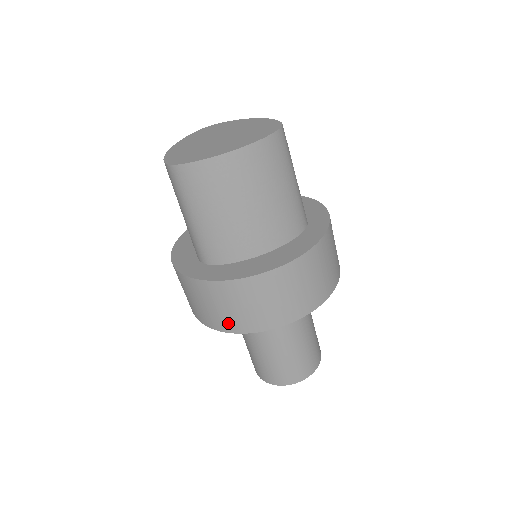
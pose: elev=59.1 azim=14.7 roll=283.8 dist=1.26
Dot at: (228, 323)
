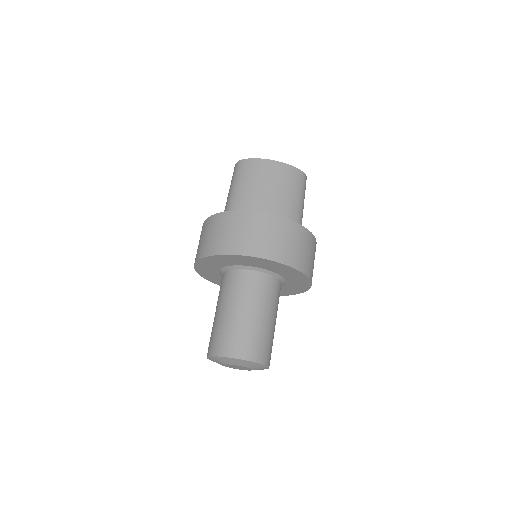
Dot at: (220, 246)
